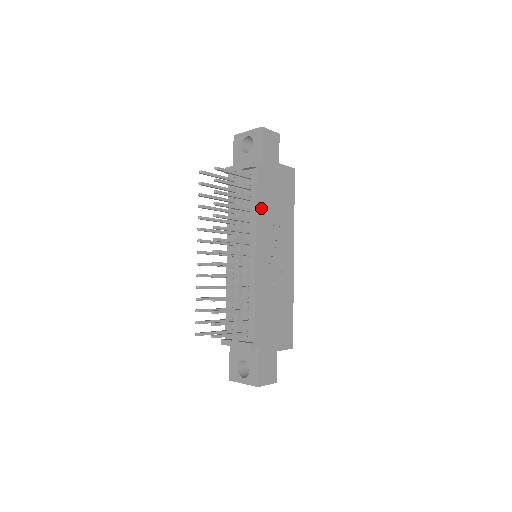
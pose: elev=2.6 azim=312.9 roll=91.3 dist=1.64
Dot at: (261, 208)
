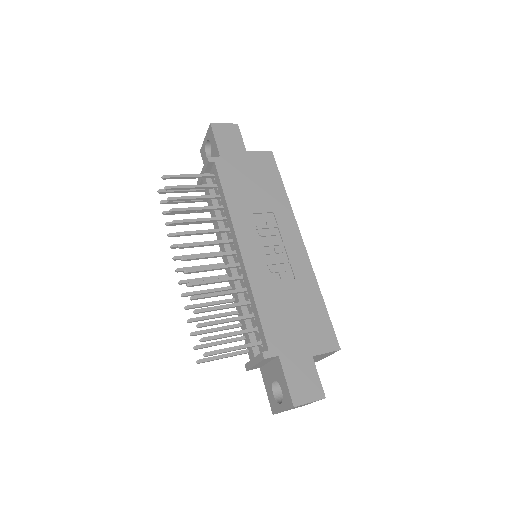
Dot at: (233, 199)
